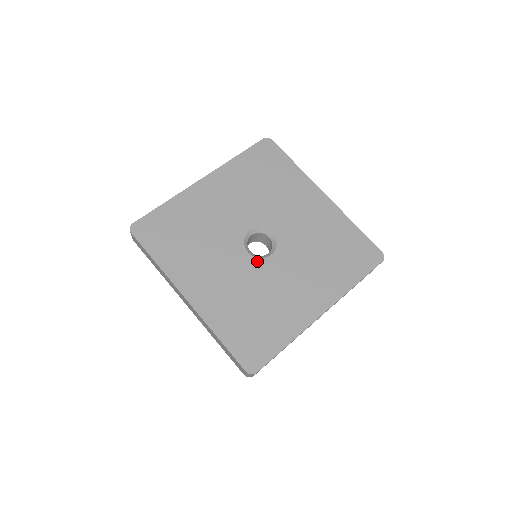
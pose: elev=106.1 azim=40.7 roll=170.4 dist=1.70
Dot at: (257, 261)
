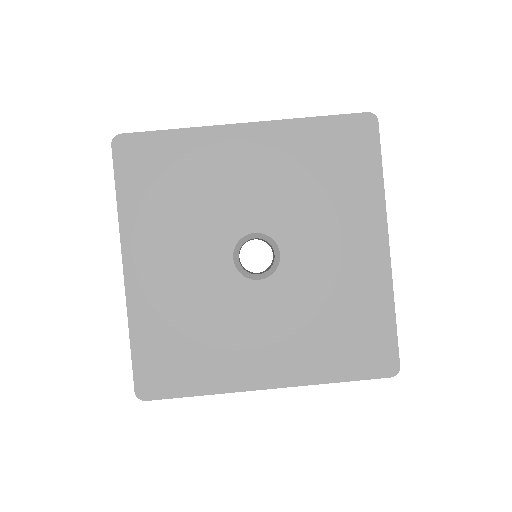
Dot at: (277, 277)
